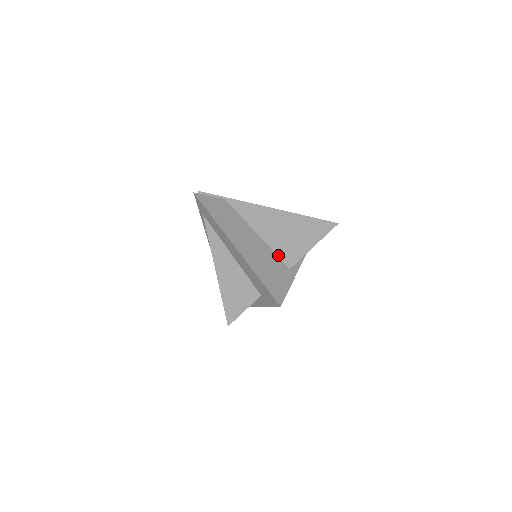
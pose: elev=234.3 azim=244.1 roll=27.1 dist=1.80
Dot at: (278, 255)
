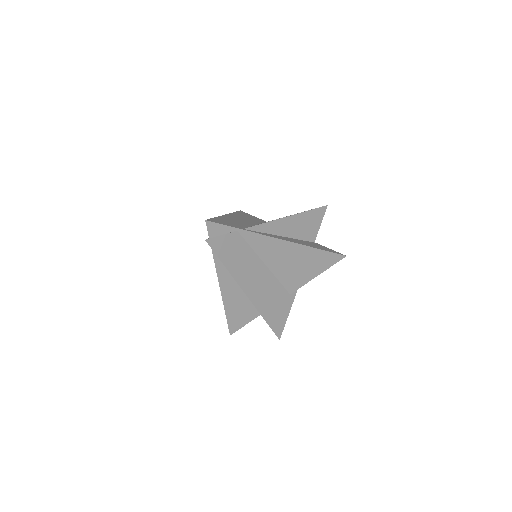
Dot at: (283, 284)
